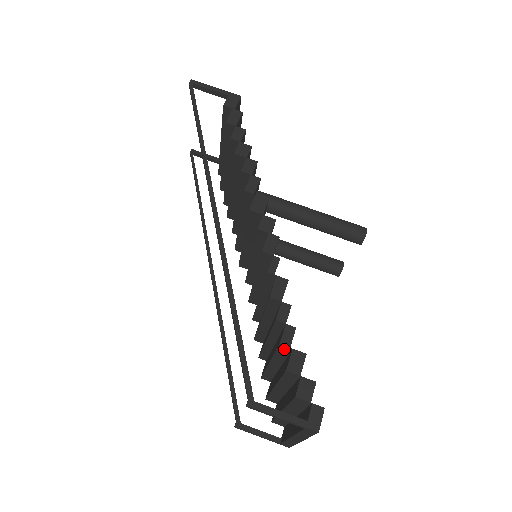
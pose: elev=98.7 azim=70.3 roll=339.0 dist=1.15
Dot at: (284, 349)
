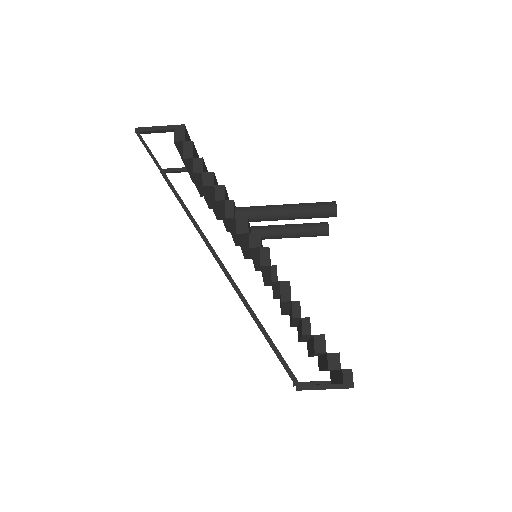
Dot at: occluded
